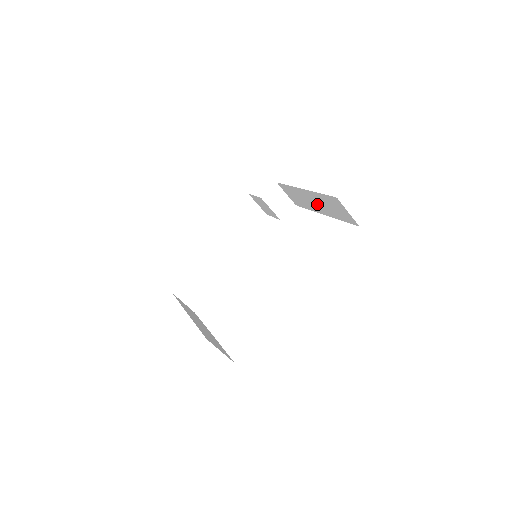
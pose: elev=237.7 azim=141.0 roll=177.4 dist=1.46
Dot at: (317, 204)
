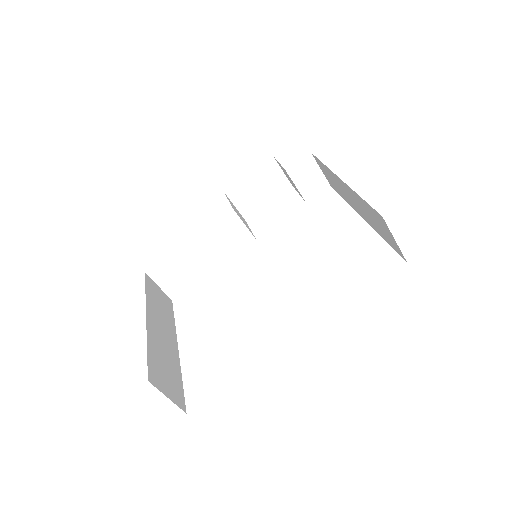
Dot at: (356, 203)
